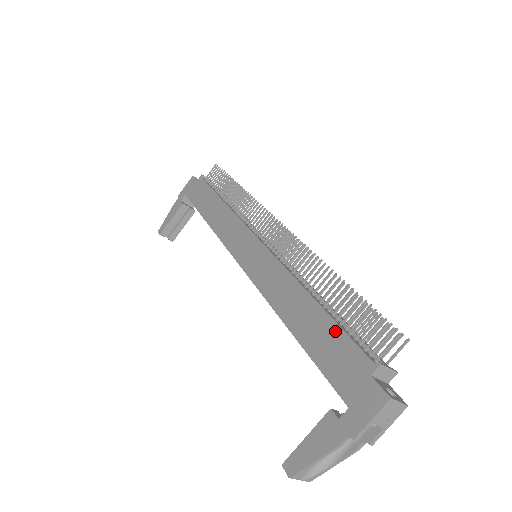
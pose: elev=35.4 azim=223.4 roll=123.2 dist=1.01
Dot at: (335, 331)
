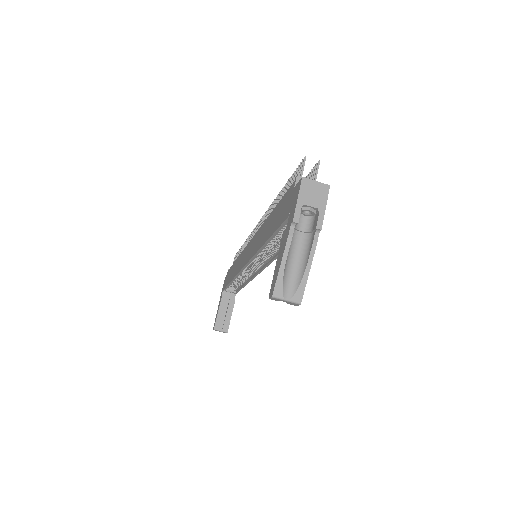
Dot at: (280, 204)
